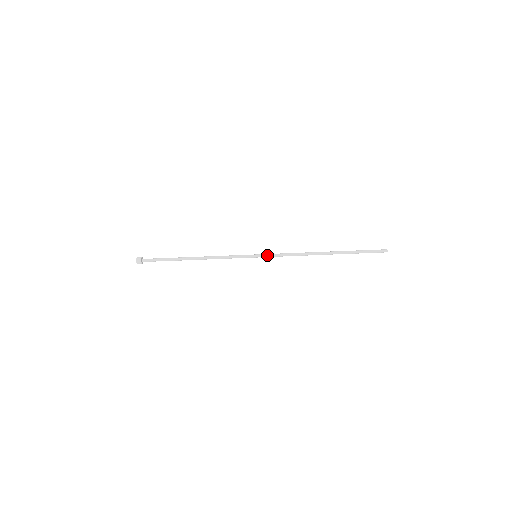
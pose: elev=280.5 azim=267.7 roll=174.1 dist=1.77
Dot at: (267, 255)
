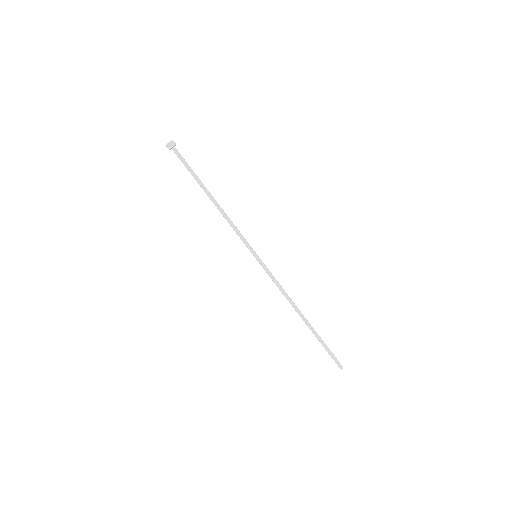
Dot at: (265, 265)
